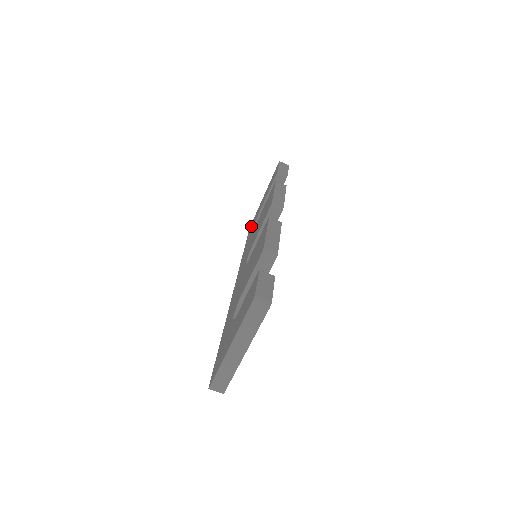
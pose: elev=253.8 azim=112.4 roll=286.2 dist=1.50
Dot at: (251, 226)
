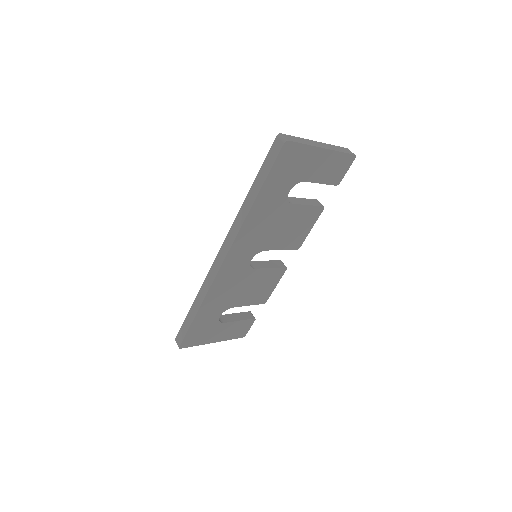
Dot at: occluded
